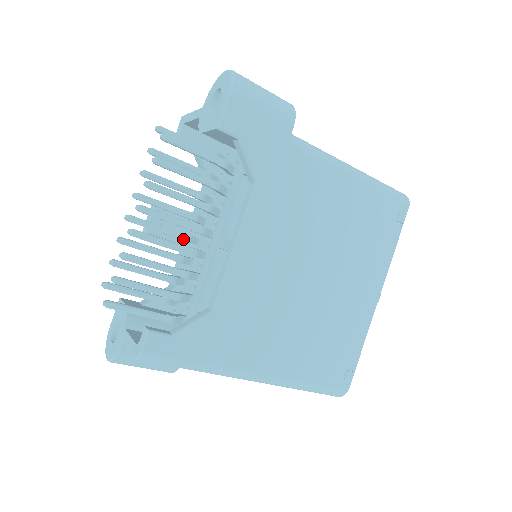
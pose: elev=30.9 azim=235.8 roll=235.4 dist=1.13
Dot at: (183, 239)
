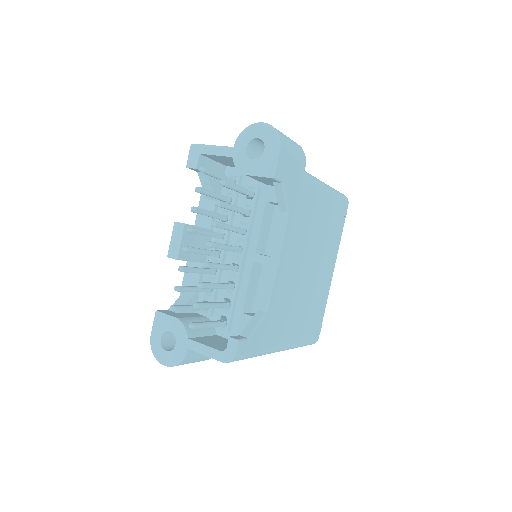
Dot at: (217, 256)
